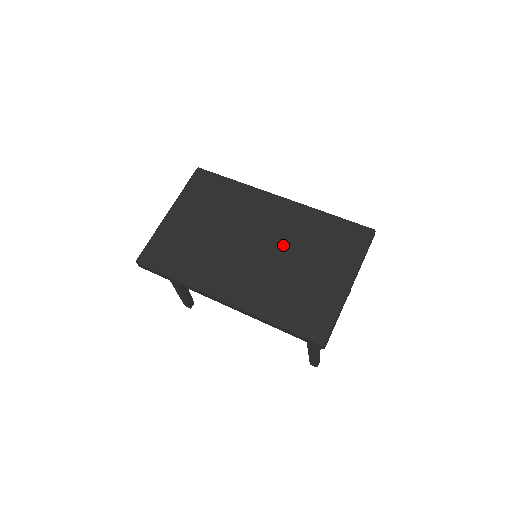
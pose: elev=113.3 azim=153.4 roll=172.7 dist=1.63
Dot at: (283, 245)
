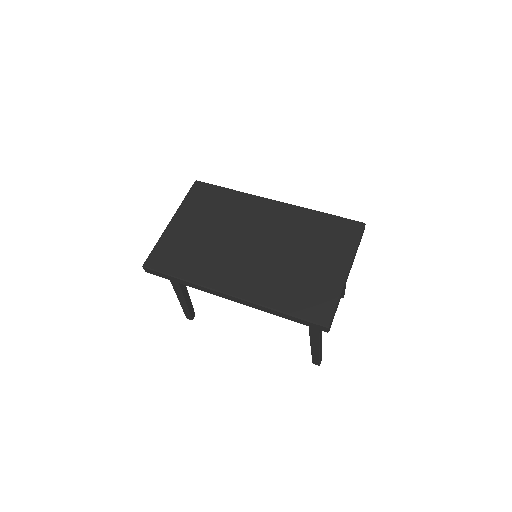
Dot at: (281, 242)
